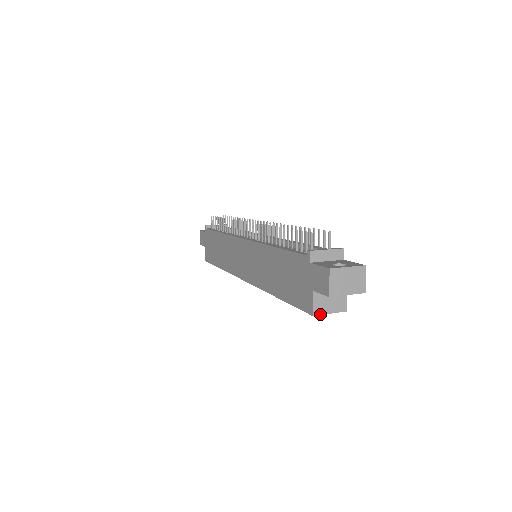
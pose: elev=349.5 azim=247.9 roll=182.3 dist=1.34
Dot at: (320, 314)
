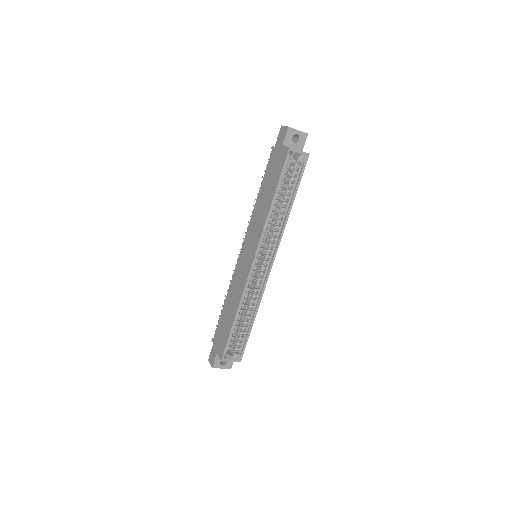
Dot at: (294, 149)
